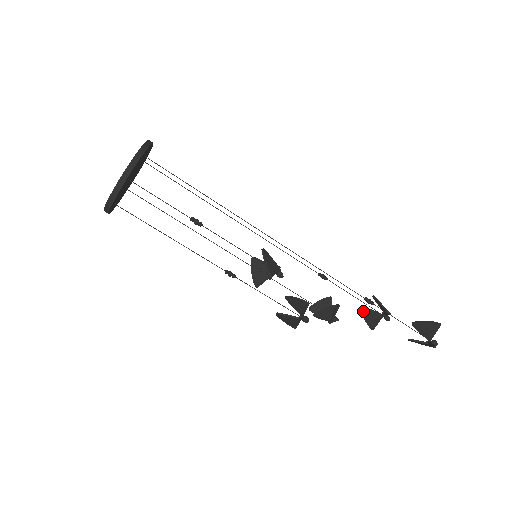
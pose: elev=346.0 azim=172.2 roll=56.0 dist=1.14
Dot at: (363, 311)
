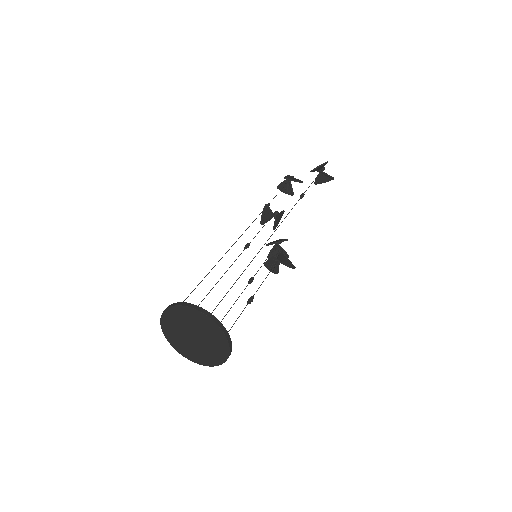
Dot at: (280, 188)
